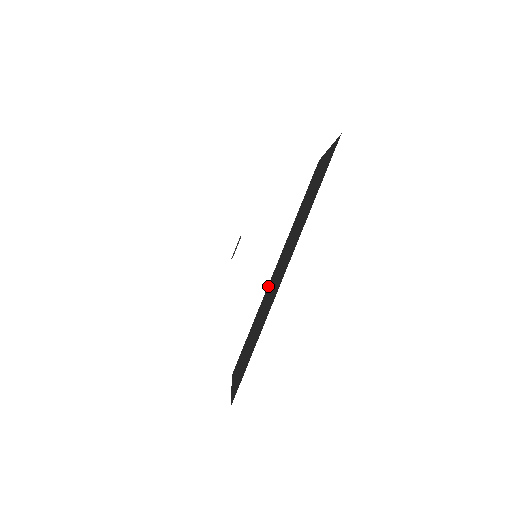
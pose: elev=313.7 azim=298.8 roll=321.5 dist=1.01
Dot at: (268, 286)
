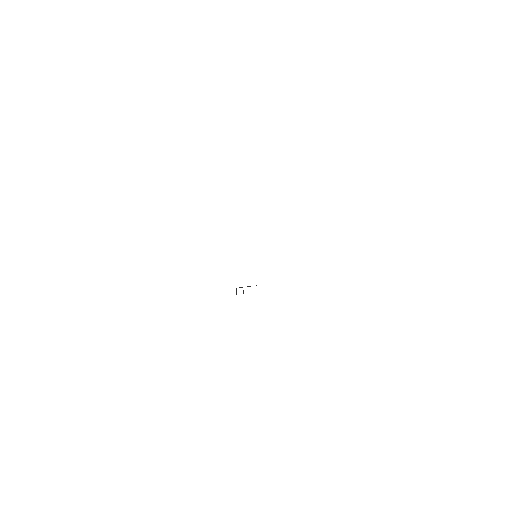
Dot at: occluded
